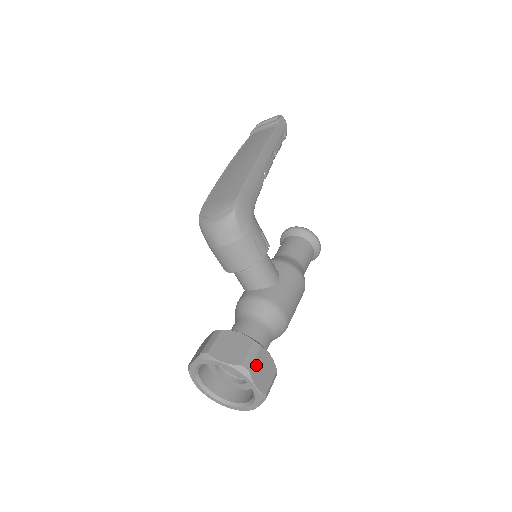
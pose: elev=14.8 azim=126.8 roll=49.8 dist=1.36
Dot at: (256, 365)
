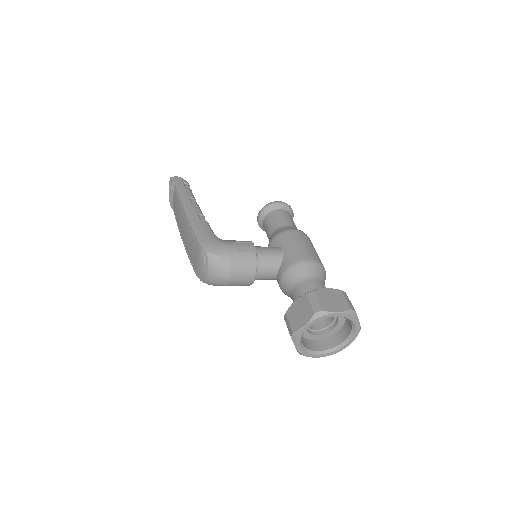
Dot at: (323, 303)
